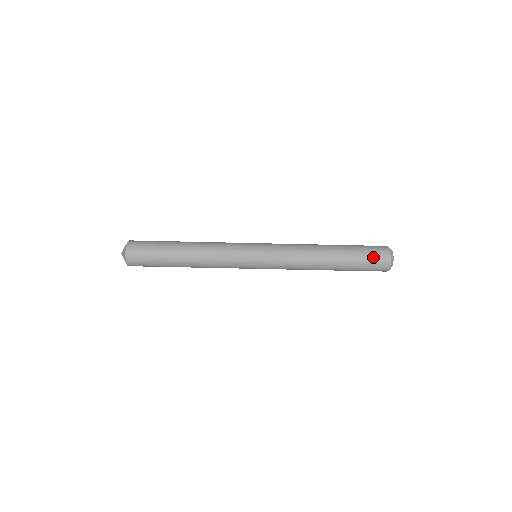
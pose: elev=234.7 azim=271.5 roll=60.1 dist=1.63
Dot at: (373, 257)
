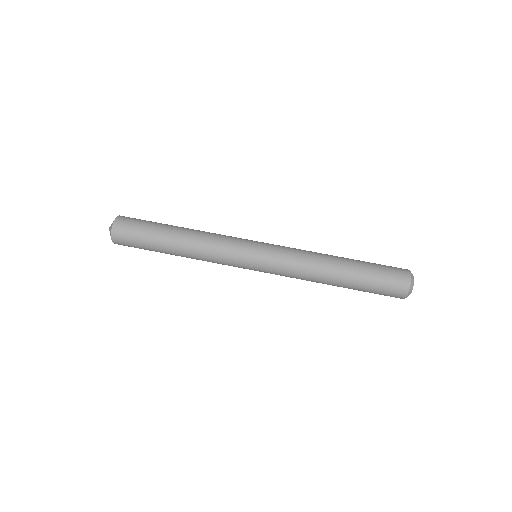
Dot at: occluded
